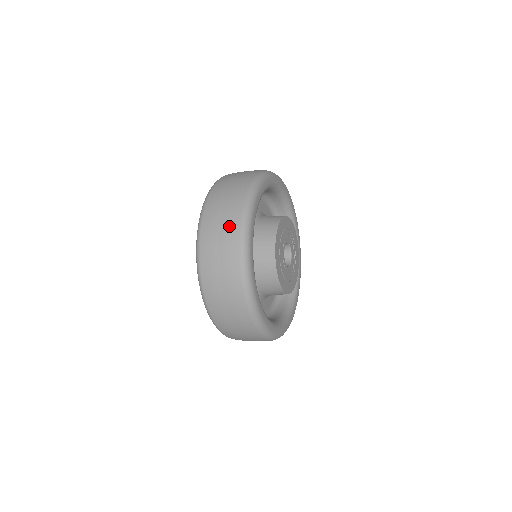
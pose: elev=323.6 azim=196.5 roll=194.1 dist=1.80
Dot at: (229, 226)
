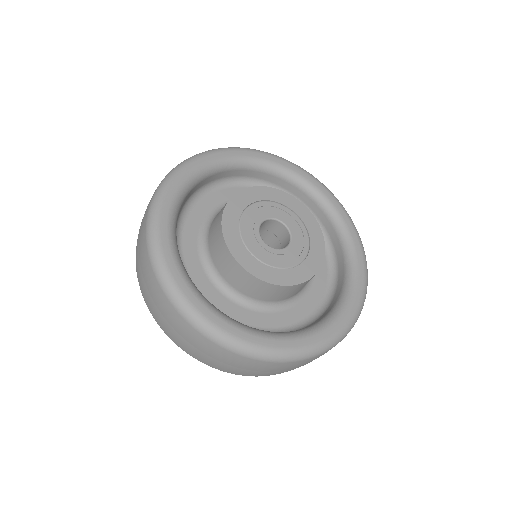
Dot at: occluded
